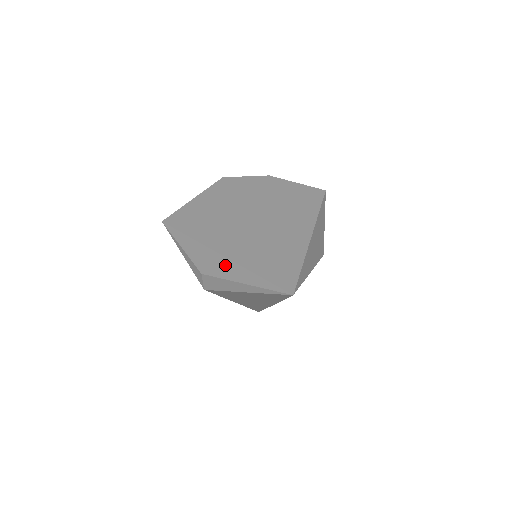
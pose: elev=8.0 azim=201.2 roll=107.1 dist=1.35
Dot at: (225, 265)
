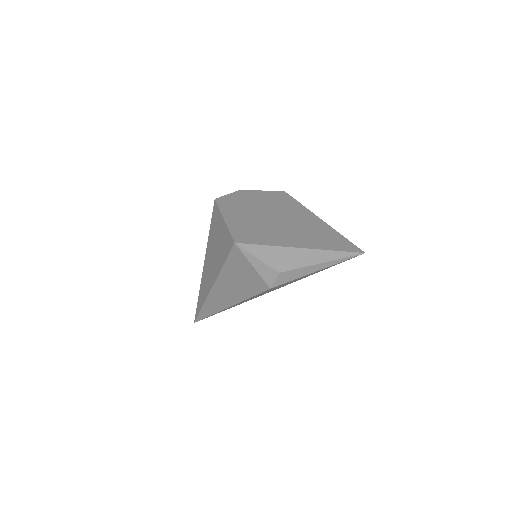
Dot at: (307, 255)
